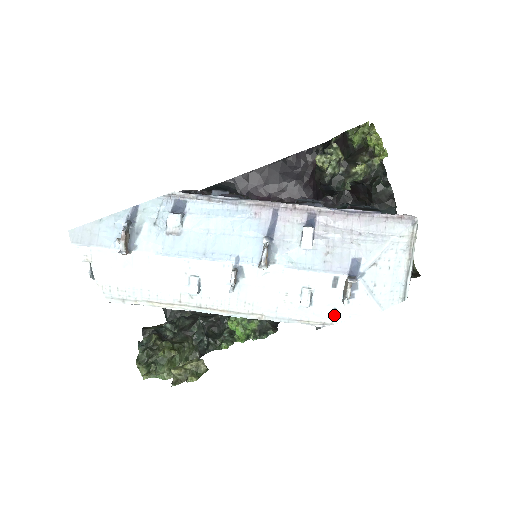
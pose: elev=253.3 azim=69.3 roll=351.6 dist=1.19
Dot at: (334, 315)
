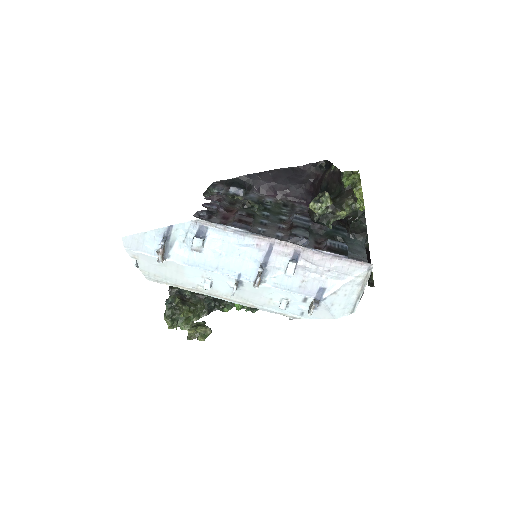
Dot at: (302, 315)
